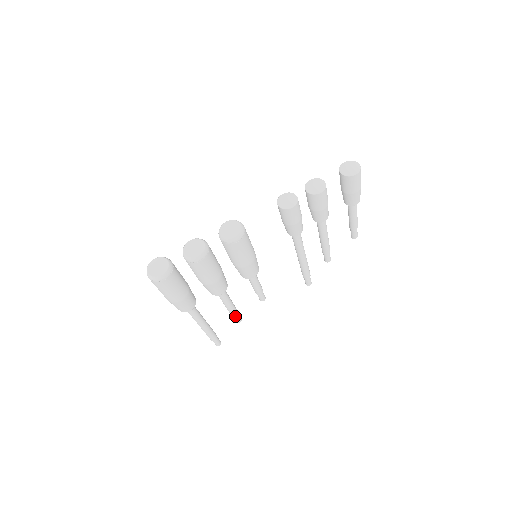
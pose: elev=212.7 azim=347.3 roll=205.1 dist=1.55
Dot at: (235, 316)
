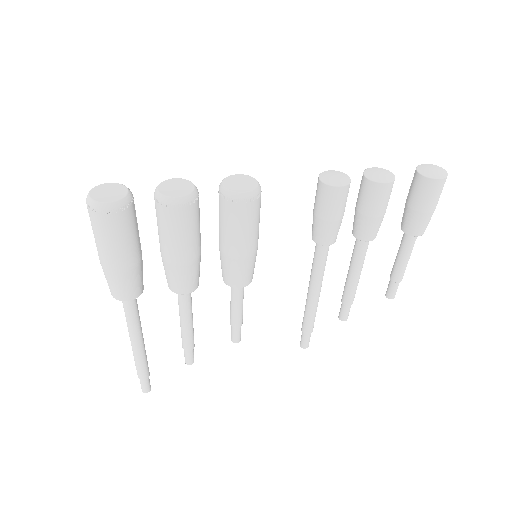
Dot at: (188, 349)
